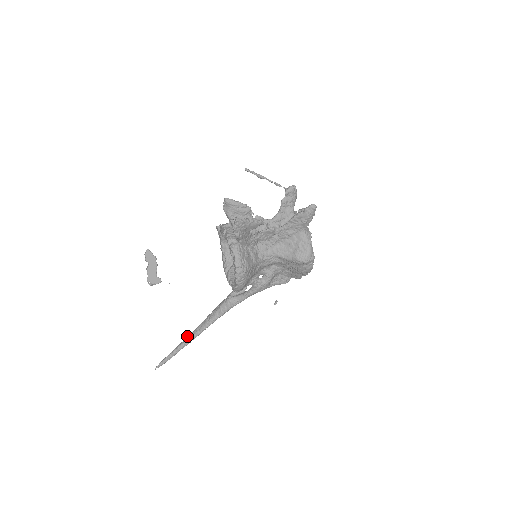
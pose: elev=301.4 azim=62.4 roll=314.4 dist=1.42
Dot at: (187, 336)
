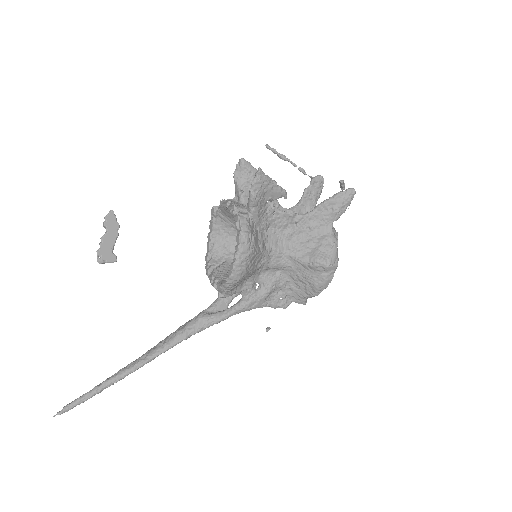
Dot at: occluded
